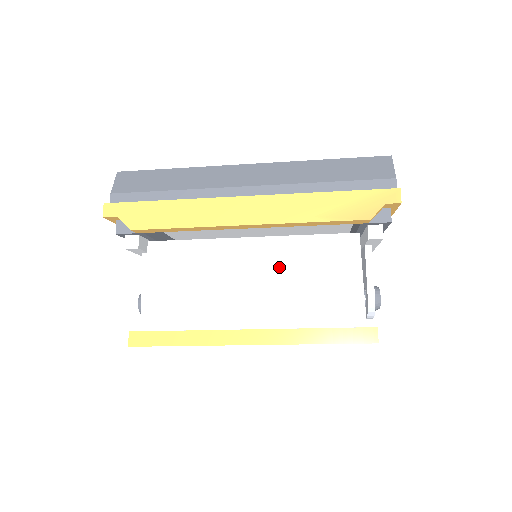
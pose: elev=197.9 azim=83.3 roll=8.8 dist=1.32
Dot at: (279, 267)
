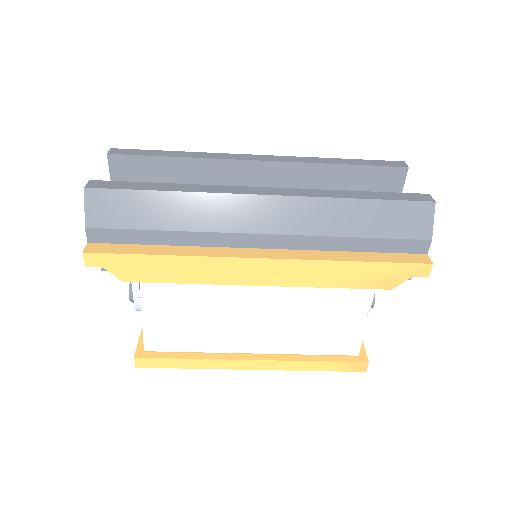
Dot at: (286, 304)
